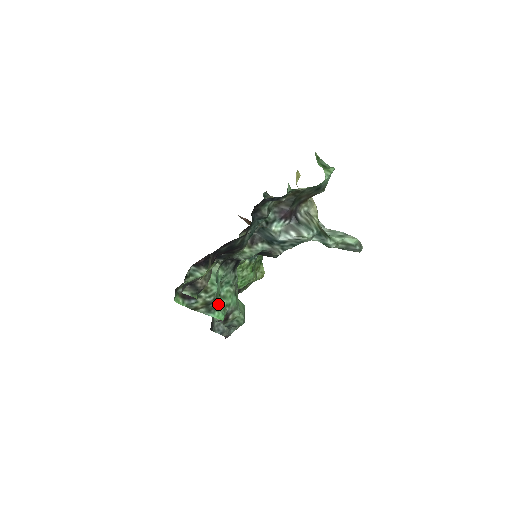
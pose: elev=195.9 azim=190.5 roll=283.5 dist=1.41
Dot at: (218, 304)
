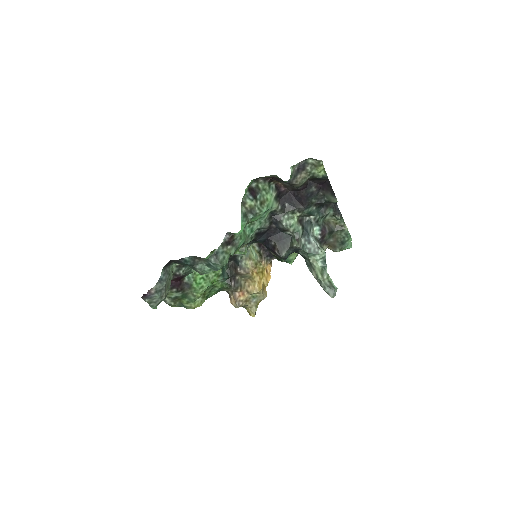
Dot at: occluded
